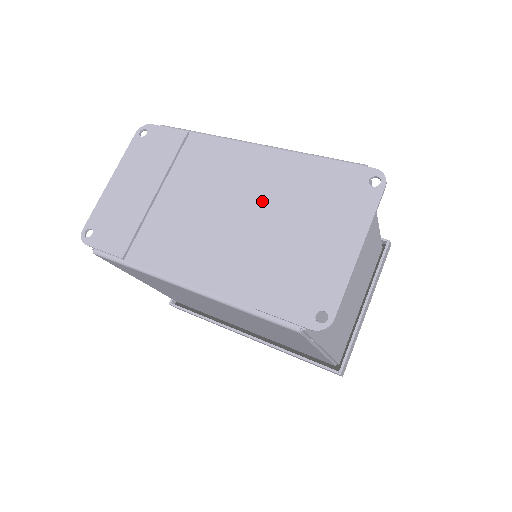
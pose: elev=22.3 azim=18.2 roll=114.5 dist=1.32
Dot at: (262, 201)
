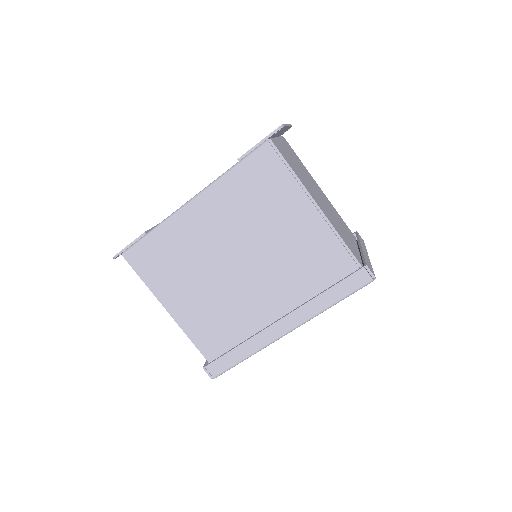
Dot at: occluded
